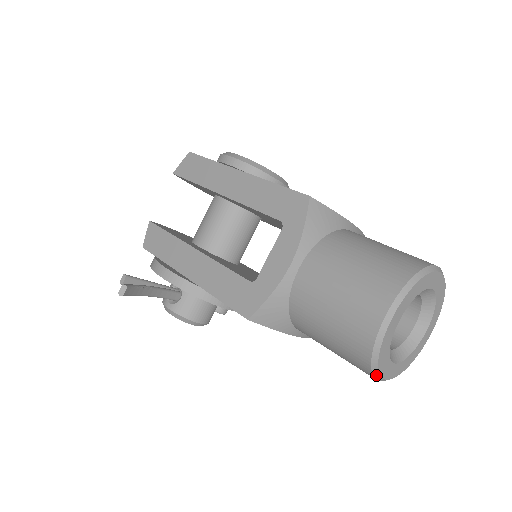
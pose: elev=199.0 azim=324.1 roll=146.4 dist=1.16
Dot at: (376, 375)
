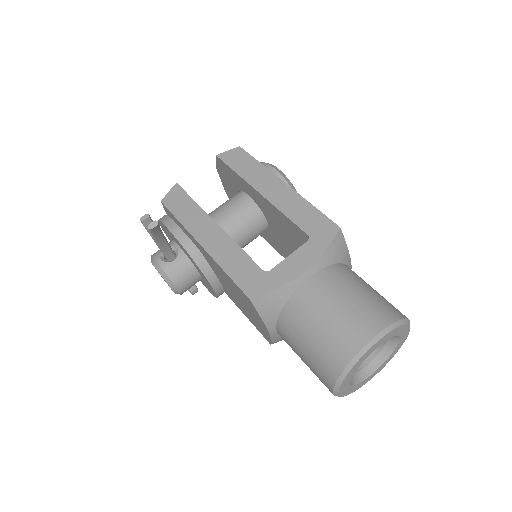
Dot at: (337, 385)
